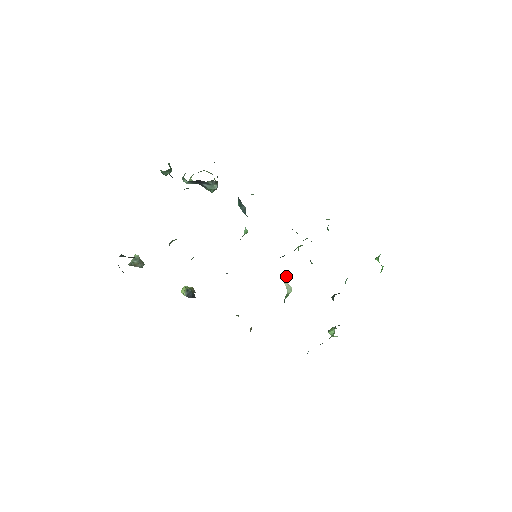
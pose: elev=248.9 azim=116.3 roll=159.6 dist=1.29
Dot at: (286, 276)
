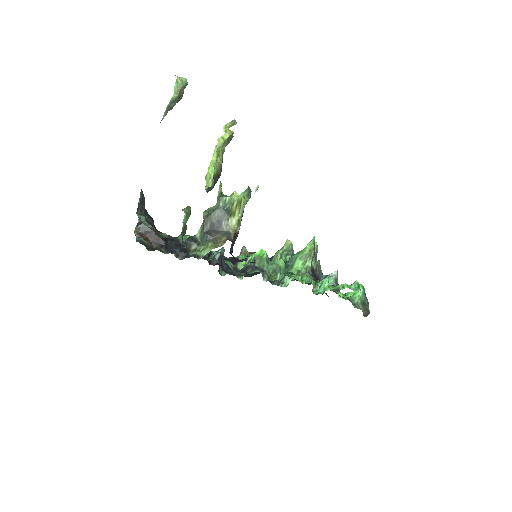
Dot at: (281, 257)
